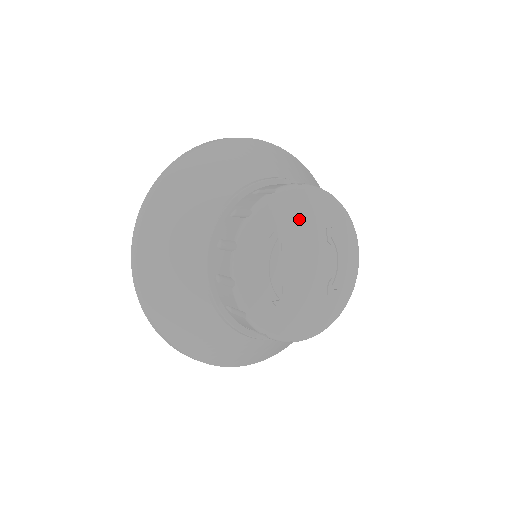
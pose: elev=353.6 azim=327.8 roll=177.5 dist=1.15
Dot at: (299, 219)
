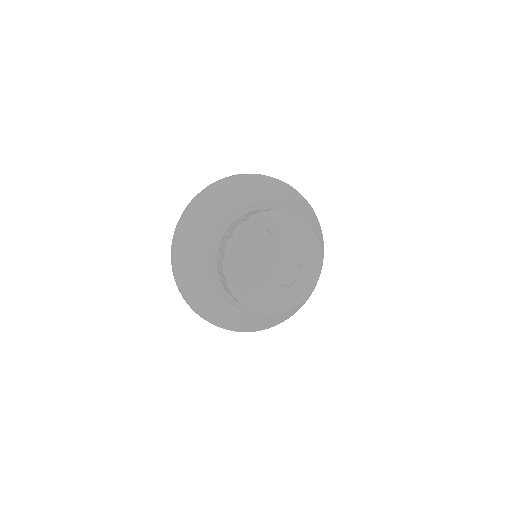
Dot at: (291, 236)
